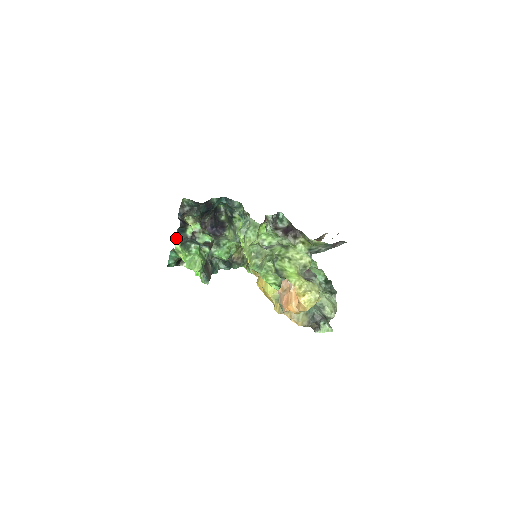
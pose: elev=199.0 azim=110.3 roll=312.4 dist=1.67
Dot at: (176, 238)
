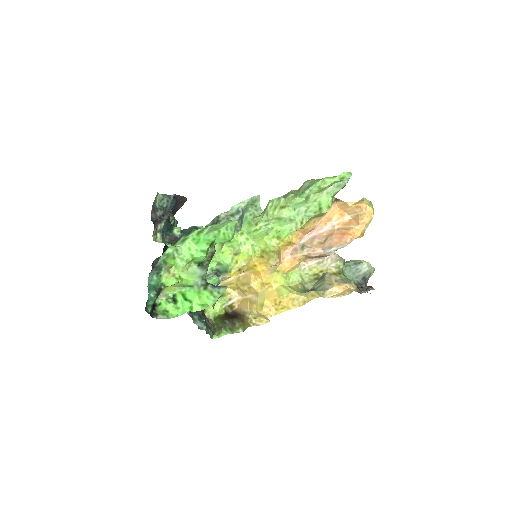
Dot at: (162, 240)
